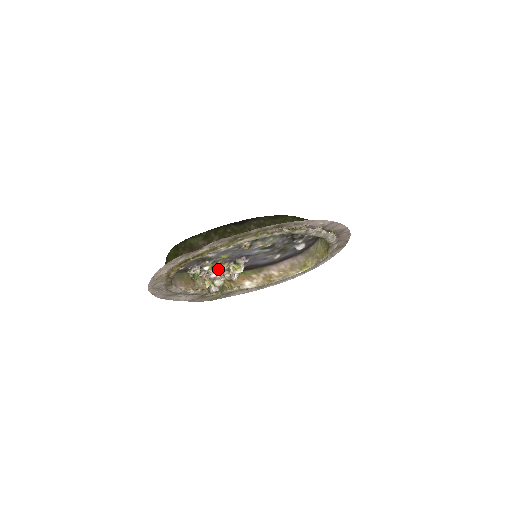
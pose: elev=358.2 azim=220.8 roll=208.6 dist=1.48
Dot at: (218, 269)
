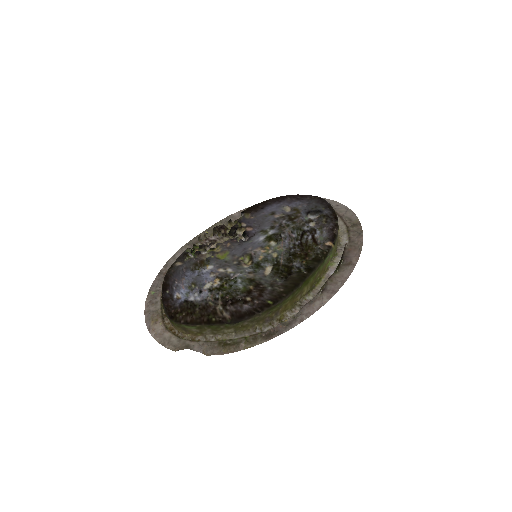
Dot at: (217, 244)
